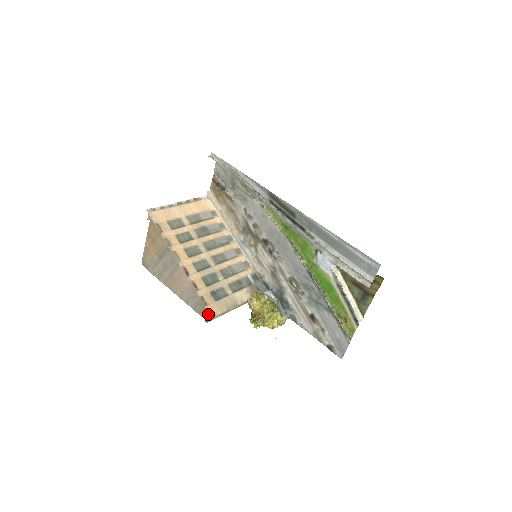
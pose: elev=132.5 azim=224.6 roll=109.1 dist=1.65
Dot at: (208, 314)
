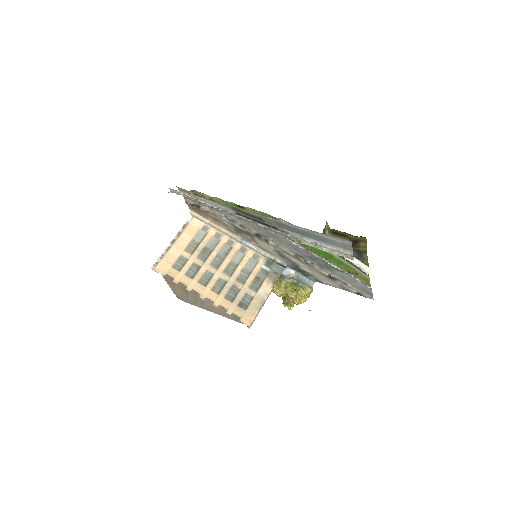
Dot at: occluded
